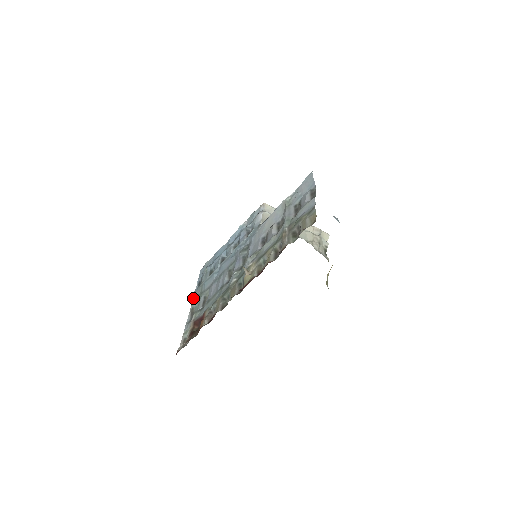
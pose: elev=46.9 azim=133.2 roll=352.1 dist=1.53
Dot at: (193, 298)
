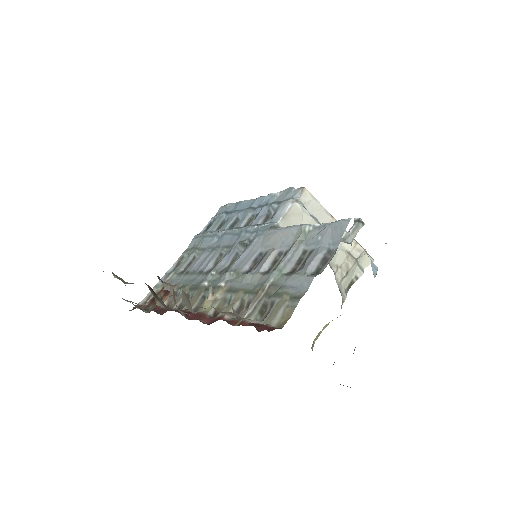
Dot at: (191, 243)
